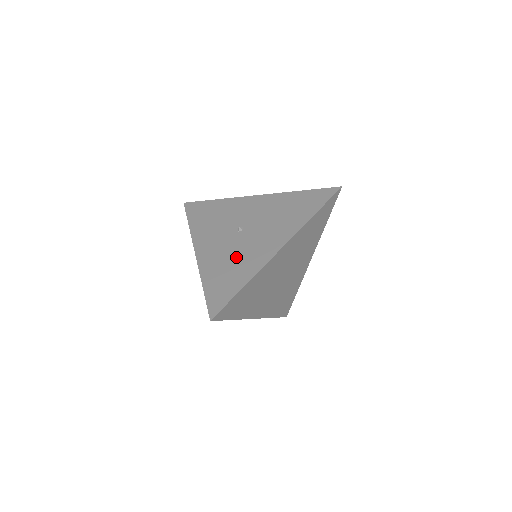
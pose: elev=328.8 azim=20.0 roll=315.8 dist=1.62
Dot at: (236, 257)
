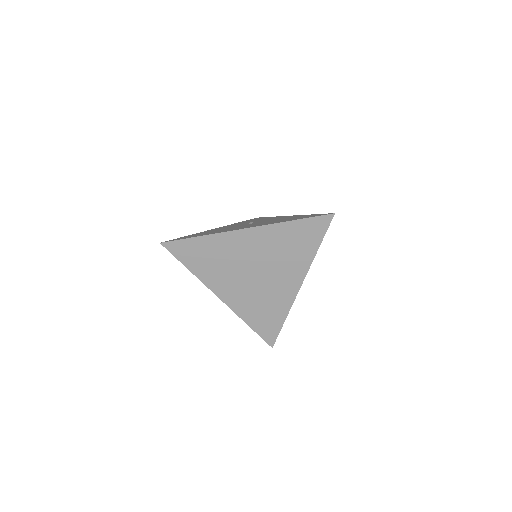
Dot at: (223, 229)
